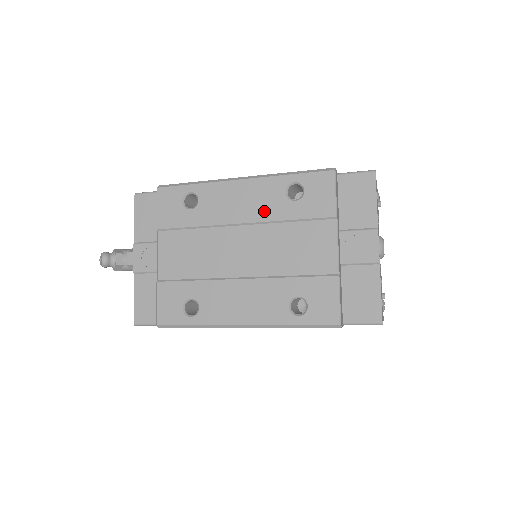
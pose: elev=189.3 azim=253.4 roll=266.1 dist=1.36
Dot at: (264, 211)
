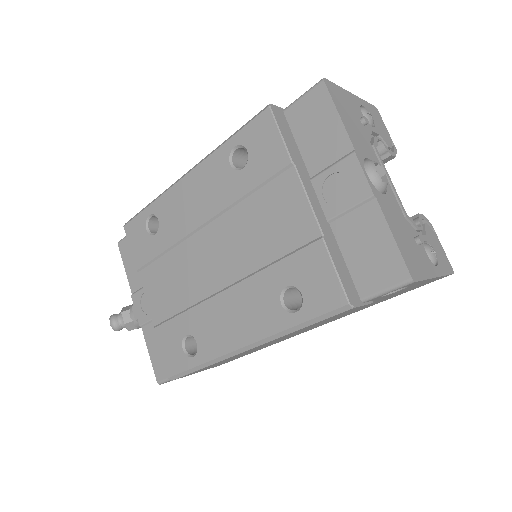
Dot at: (217, 199)
